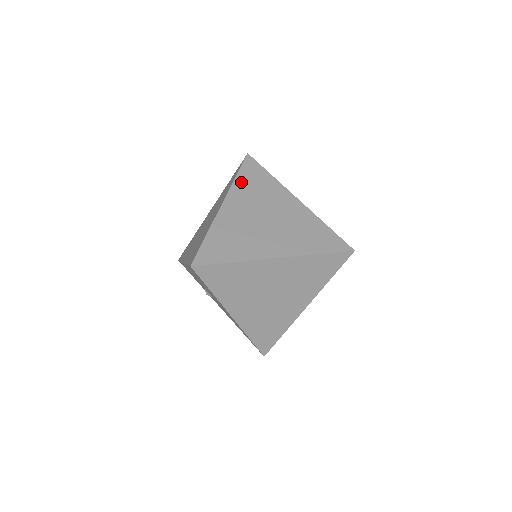
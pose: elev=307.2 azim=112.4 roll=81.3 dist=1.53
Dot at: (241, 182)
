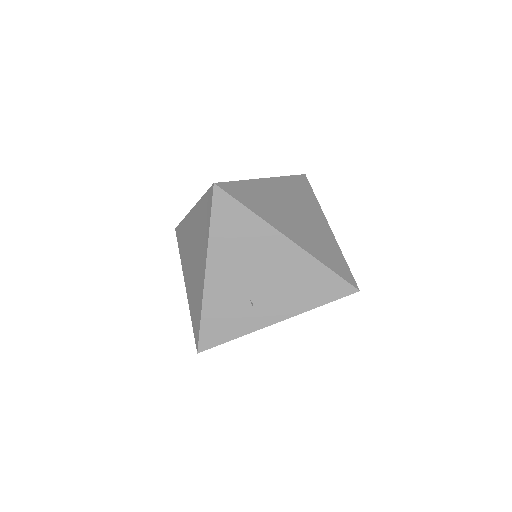
Dot at: occluded
